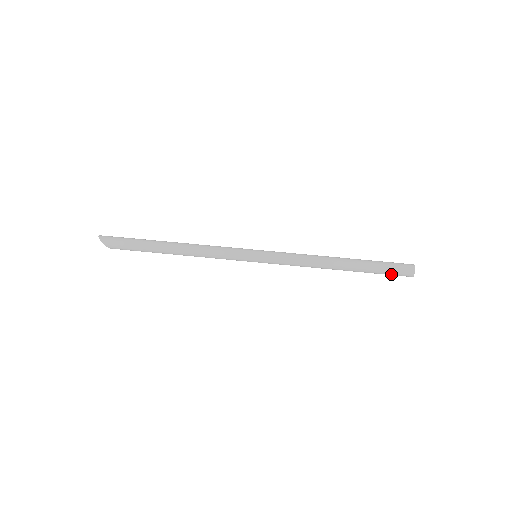
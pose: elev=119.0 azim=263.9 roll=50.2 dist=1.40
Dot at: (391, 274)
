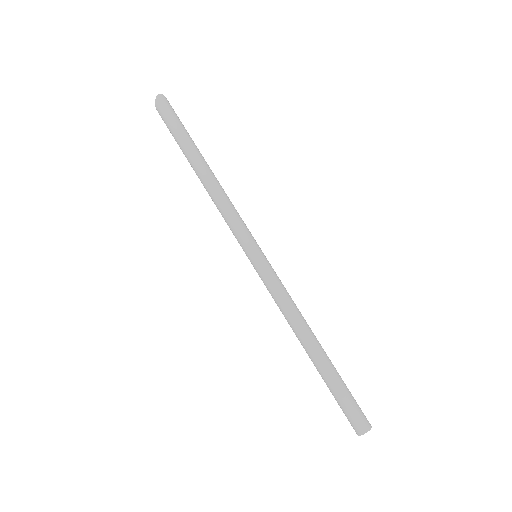
Dot at: (342, 408)
